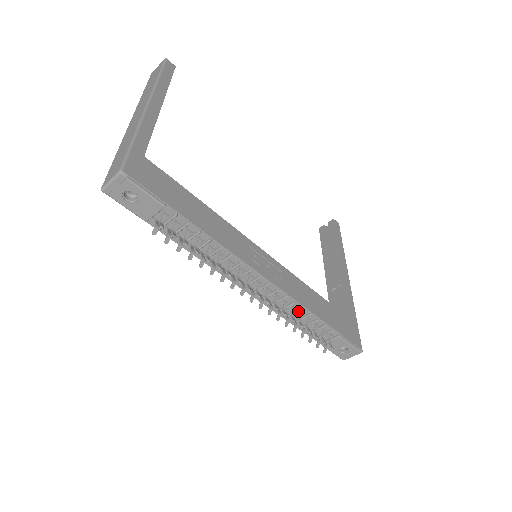
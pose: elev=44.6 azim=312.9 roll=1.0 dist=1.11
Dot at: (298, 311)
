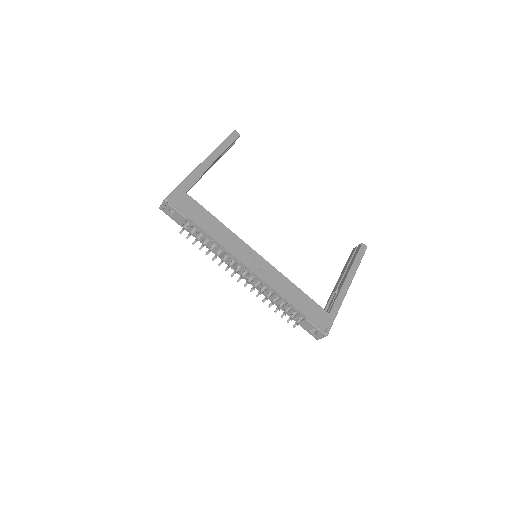
Dot at: (274, 294)
